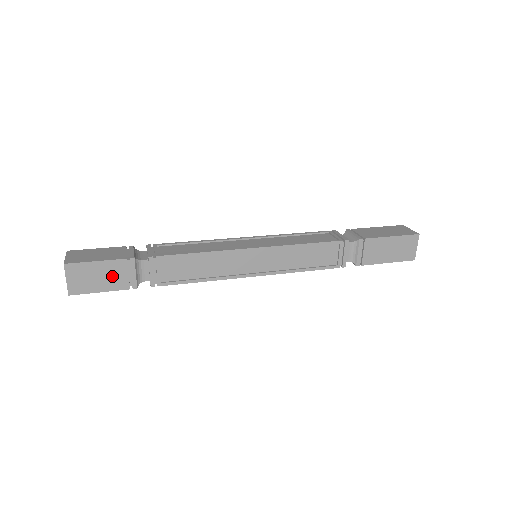
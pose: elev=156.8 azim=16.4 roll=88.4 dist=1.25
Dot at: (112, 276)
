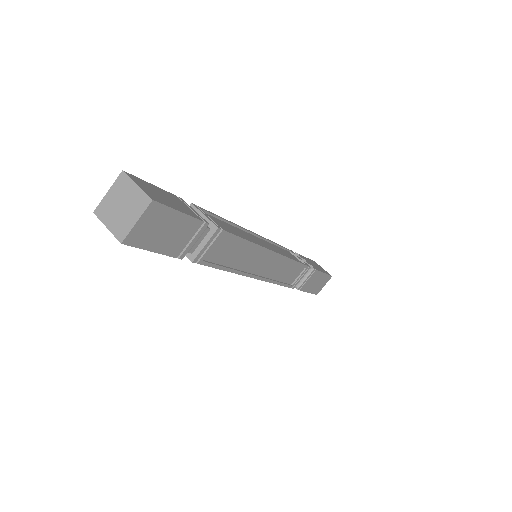
Dot at: (177, 236)
